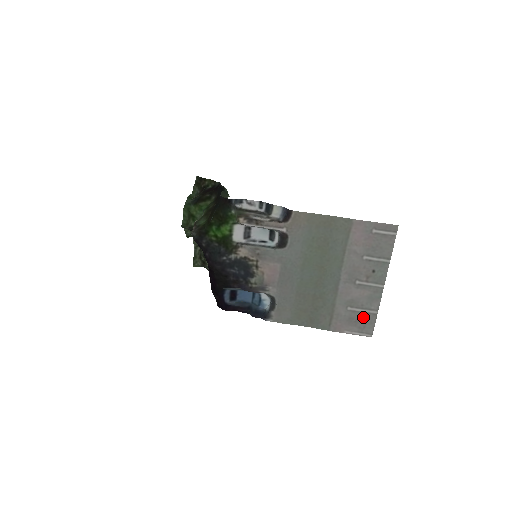
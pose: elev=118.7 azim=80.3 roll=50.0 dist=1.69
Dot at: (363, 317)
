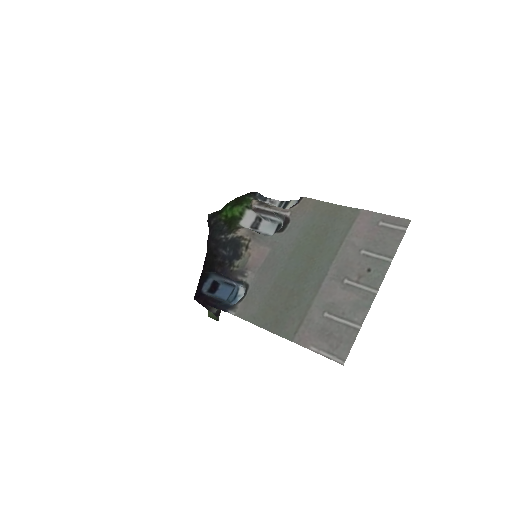
Dot at: (340, 331)
